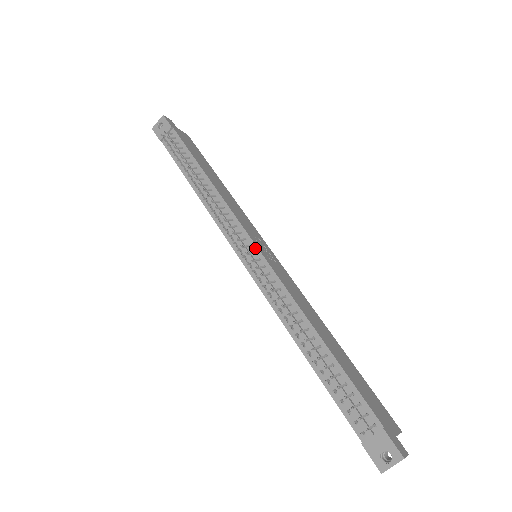
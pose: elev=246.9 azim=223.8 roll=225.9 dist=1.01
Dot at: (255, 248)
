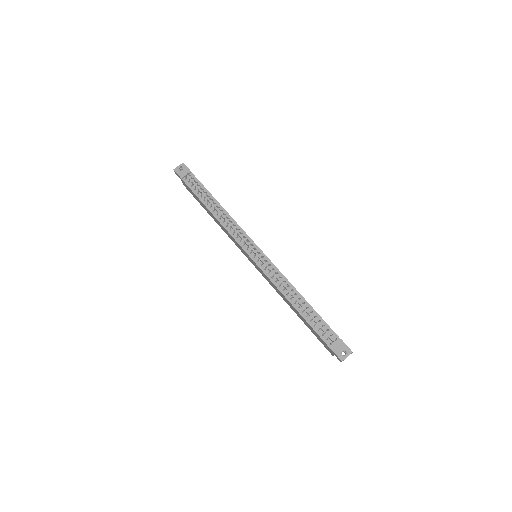
Dot at: (260, 250)
